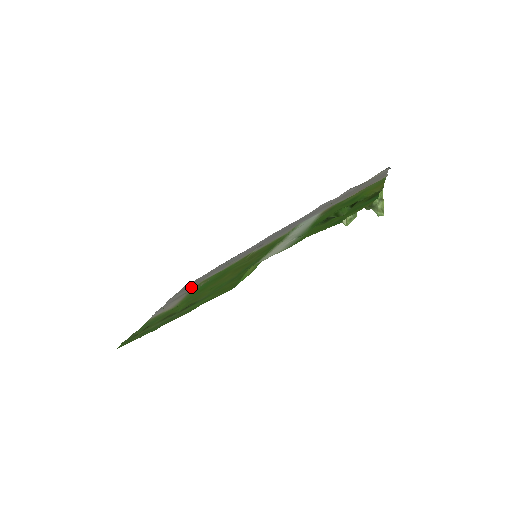
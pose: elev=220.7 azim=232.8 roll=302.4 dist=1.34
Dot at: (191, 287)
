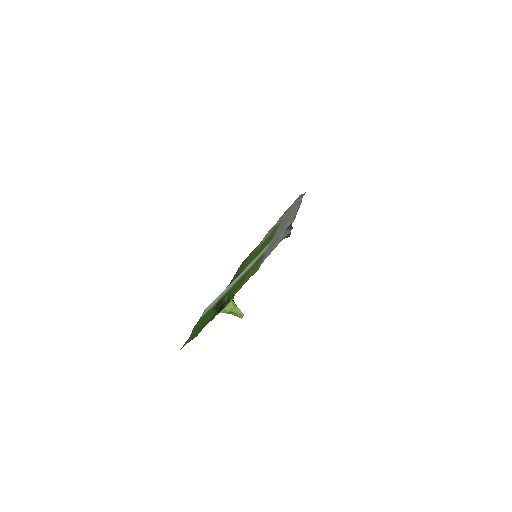
Dot at: occluded
